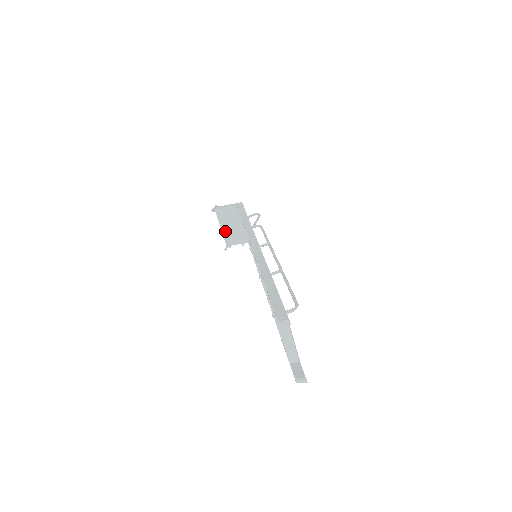
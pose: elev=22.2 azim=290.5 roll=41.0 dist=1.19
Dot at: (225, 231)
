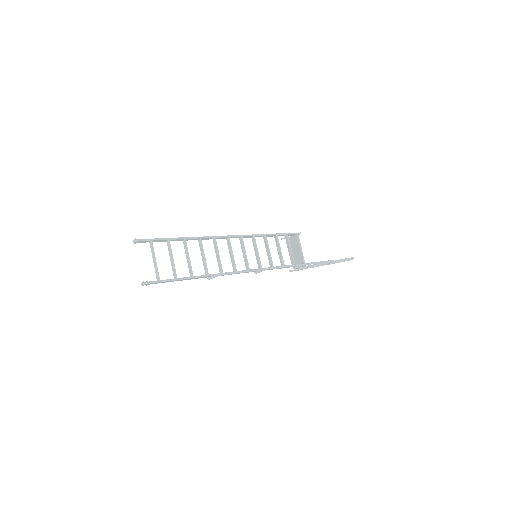
Dot at: occluded
